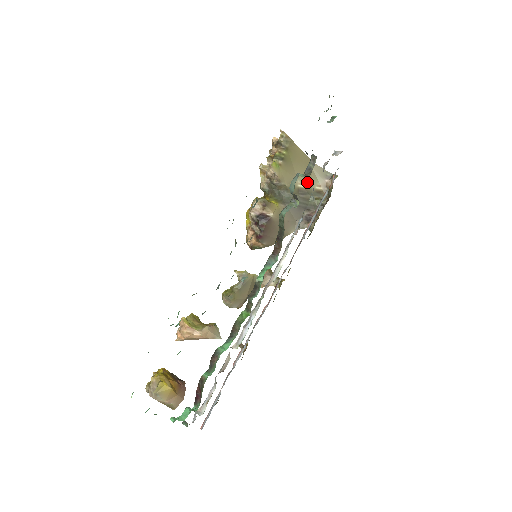
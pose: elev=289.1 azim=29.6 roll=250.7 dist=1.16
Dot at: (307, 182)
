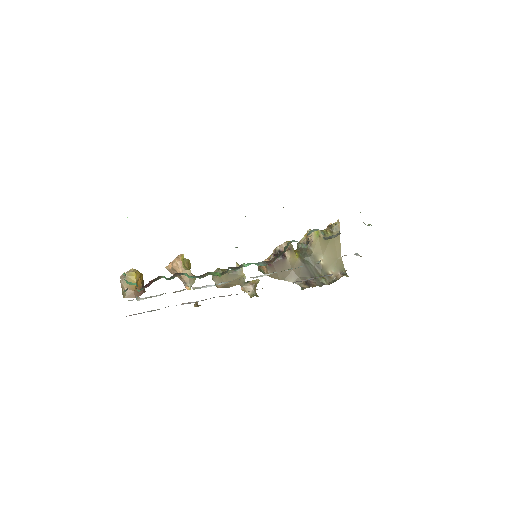
Dot at: (327, 263)
